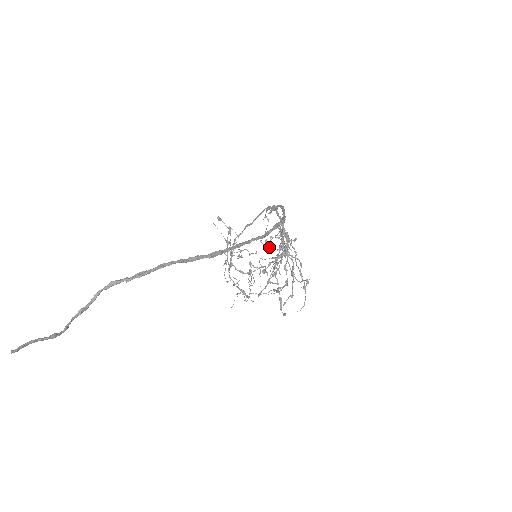
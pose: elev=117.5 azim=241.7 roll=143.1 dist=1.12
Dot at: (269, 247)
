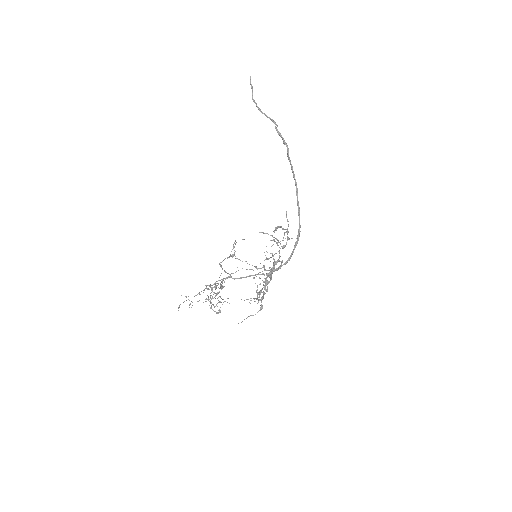
Dot at: (278, 242)
